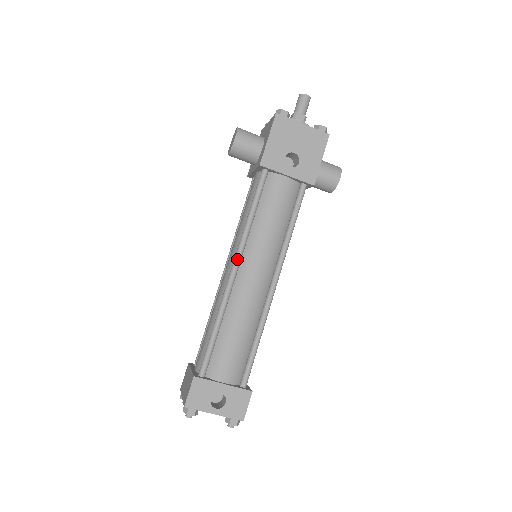
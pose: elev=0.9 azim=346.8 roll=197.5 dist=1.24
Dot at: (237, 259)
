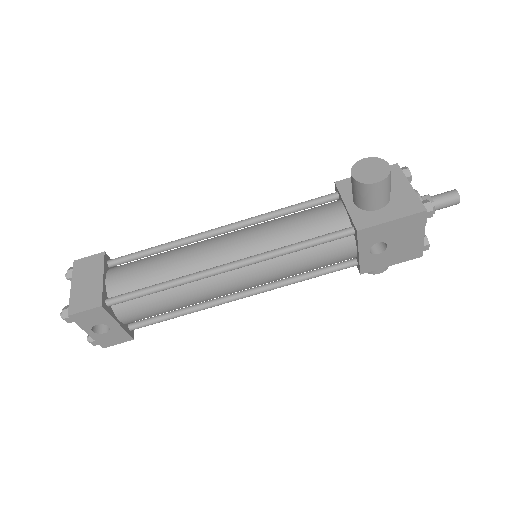
Dot at: (242, 265)
